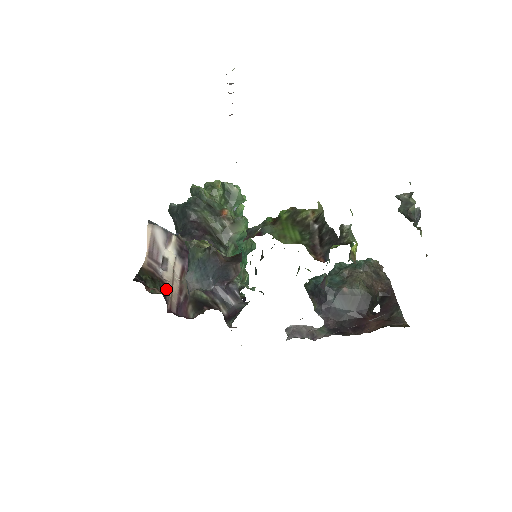
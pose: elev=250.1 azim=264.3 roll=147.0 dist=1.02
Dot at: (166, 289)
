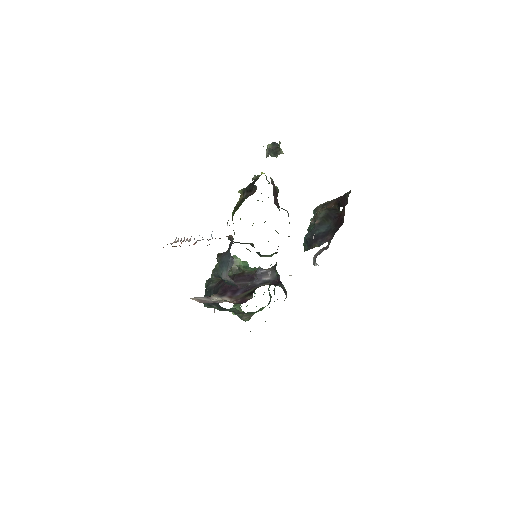
Dot at: occluded
